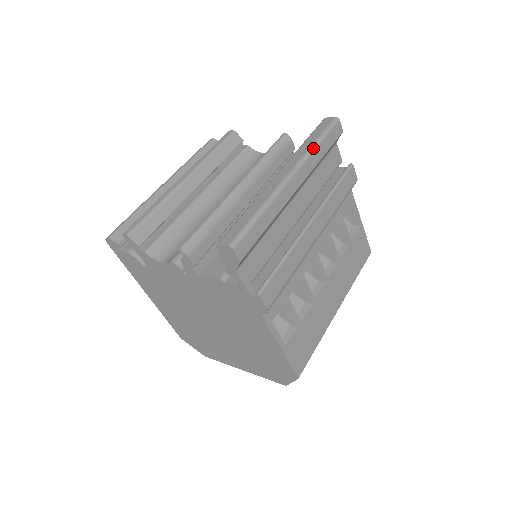
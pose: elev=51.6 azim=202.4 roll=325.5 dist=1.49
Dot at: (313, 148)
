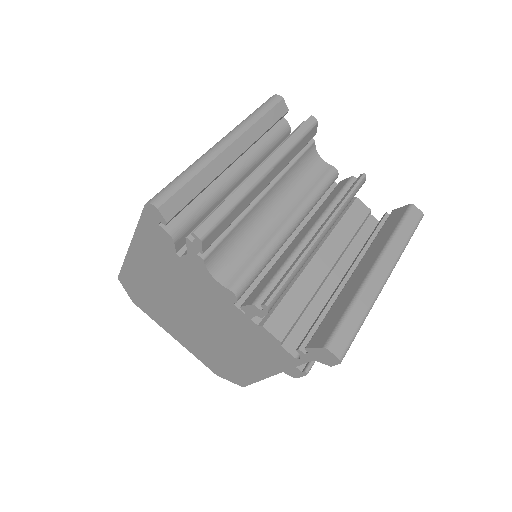
Dot at: occluded
